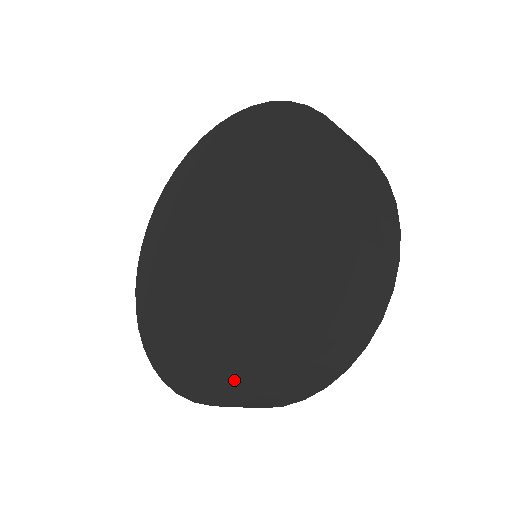
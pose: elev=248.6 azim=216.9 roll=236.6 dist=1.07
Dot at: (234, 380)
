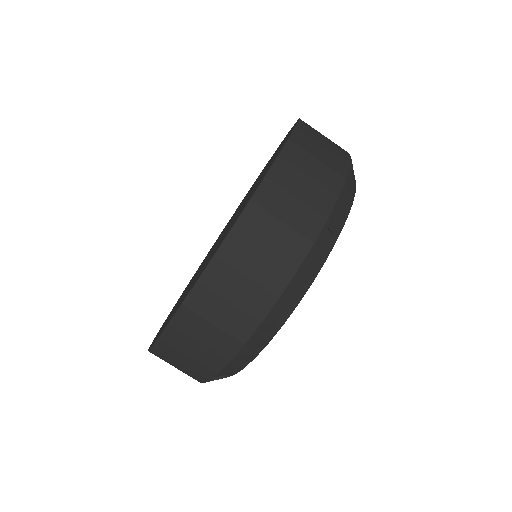
Dot at: occluded
